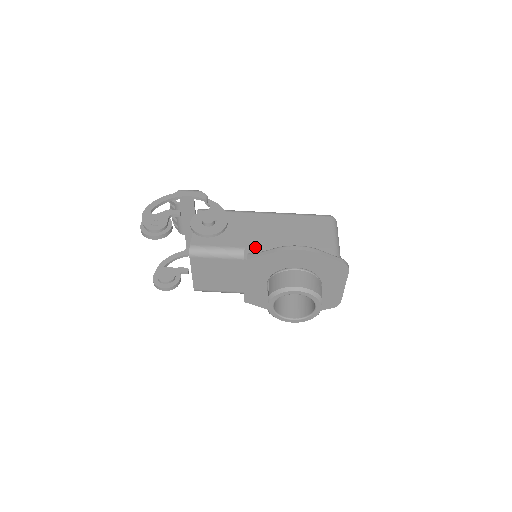
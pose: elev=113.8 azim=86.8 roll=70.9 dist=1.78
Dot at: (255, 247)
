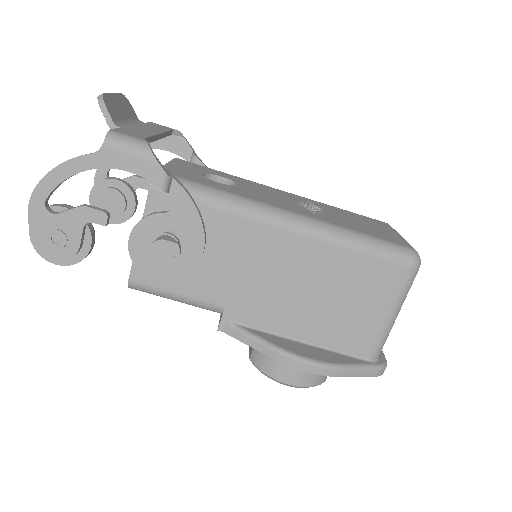
Dot at: (243, 310)
